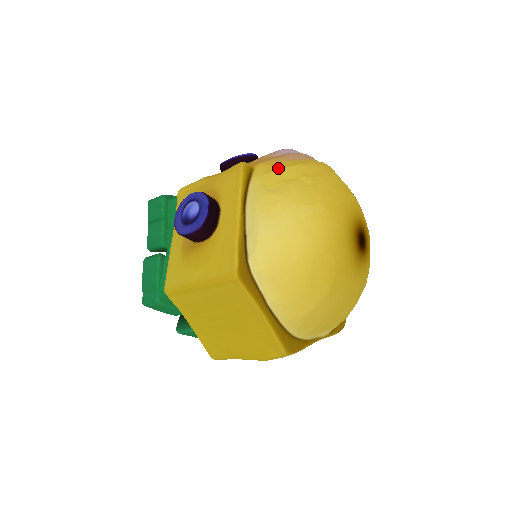
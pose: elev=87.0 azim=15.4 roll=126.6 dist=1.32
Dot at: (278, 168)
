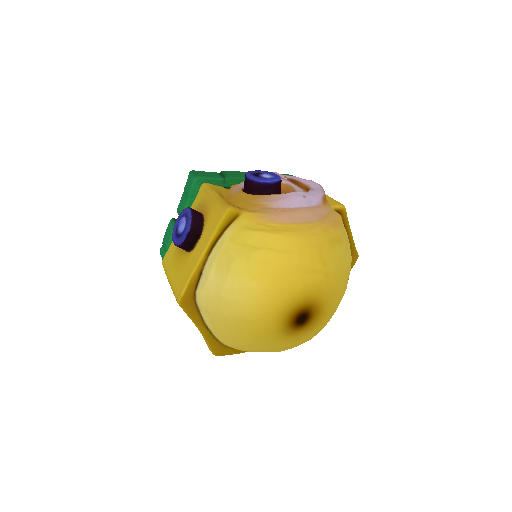
Dot at: (255, 228)
